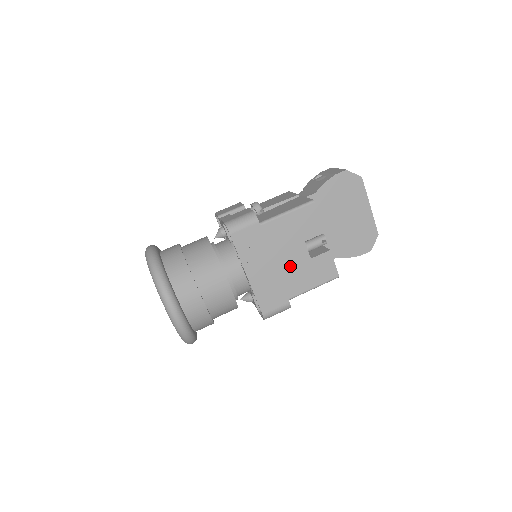
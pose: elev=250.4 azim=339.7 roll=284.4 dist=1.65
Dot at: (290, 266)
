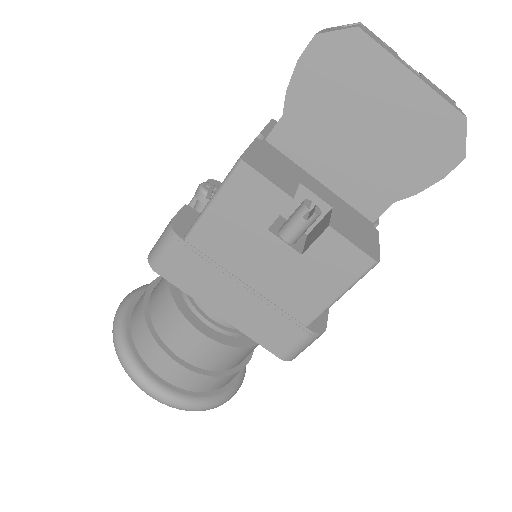
Dot at: (274, 279)
